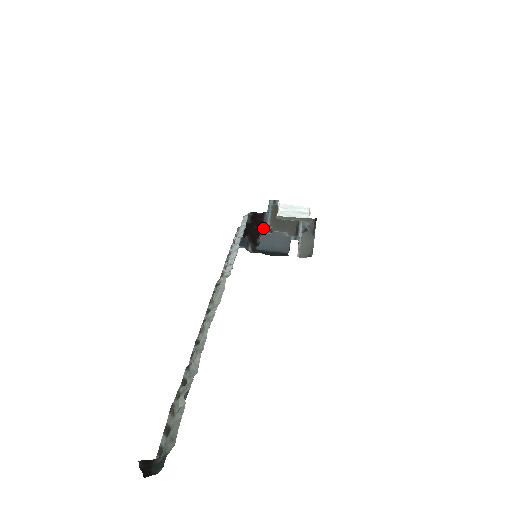
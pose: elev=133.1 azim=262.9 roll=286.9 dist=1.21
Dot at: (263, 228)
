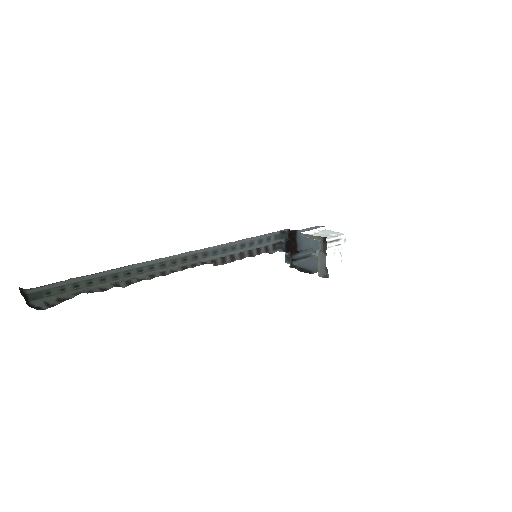
Dot at: (297, 245)
